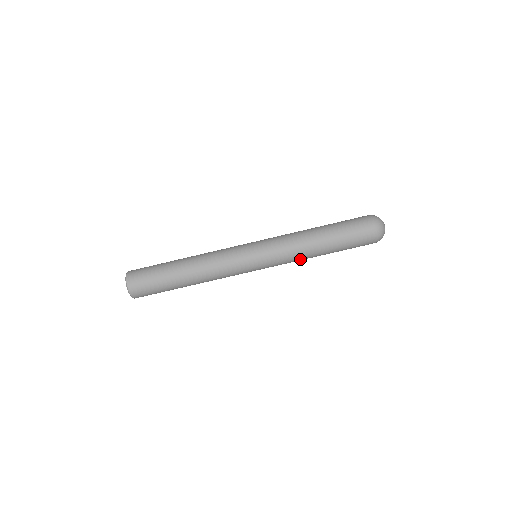
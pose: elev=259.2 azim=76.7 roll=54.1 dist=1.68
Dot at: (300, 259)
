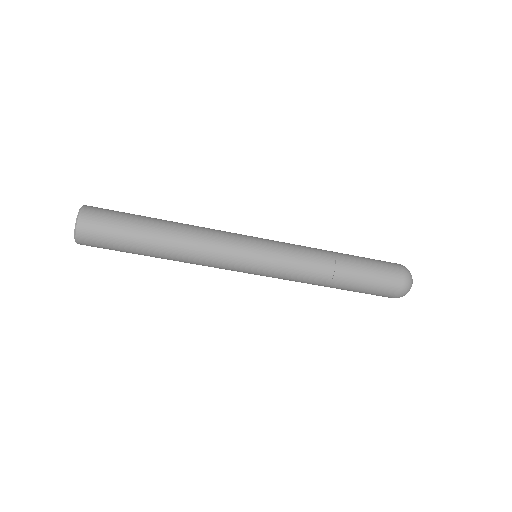
Dot at: (307, 281)
